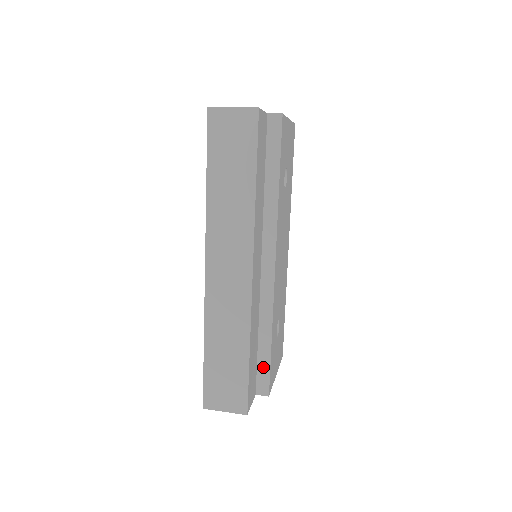
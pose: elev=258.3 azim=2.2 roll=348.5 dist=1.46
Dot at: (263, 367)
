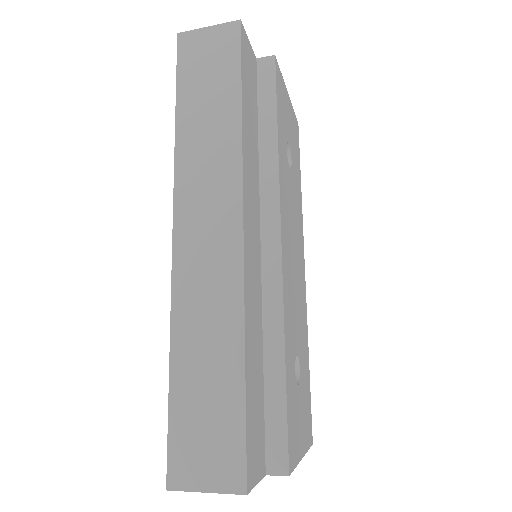
Dot at: (275, 418)
